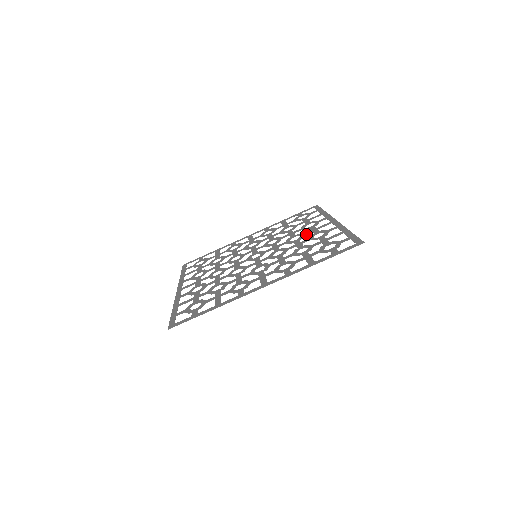
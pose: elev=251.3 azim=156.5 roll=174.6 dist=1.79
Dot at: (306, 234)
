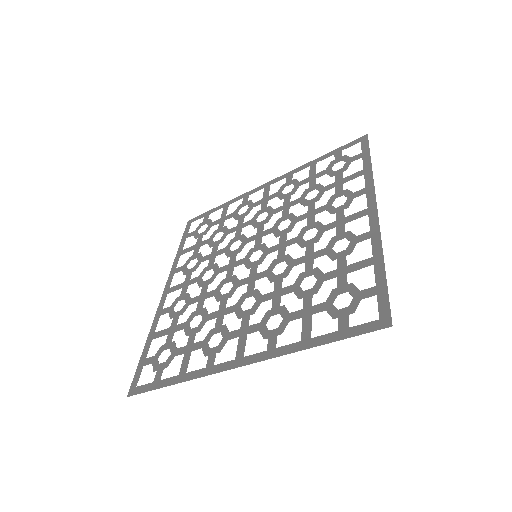
Dot at: (326, 230)
